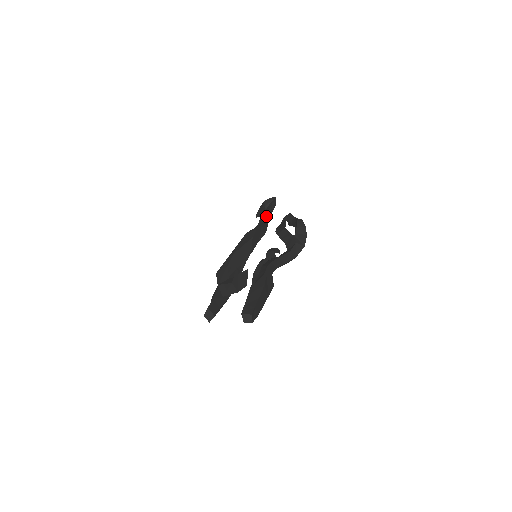
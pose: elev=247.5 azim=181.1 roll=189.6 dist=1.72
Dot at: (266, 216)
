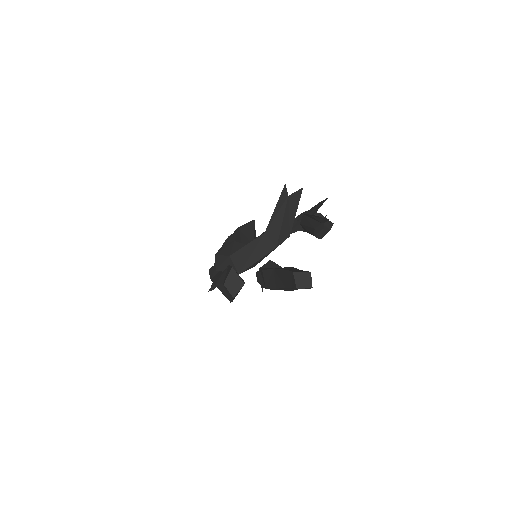
Dot at: occluded
